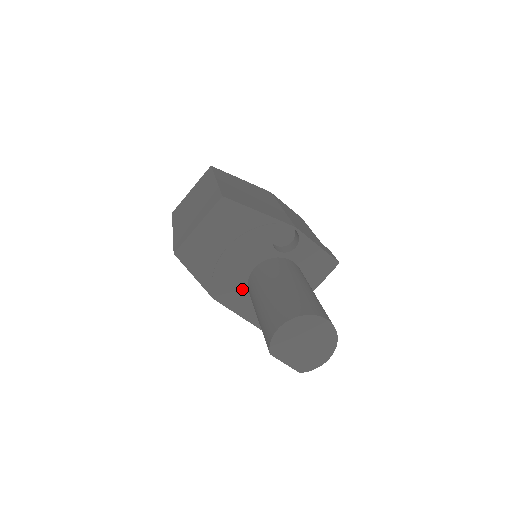
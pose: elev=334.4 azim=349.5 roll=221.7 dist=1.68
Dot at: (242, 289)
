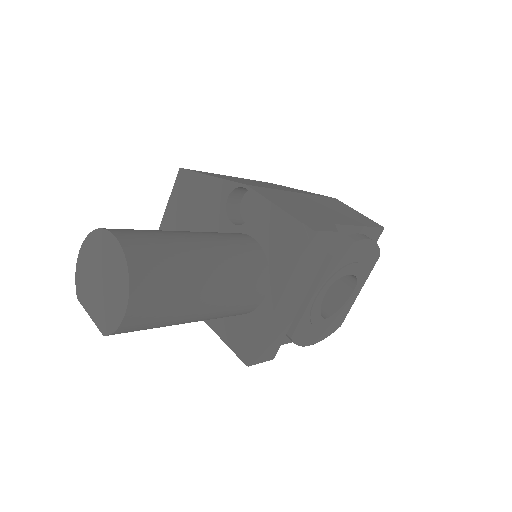
Dot at: occluded
